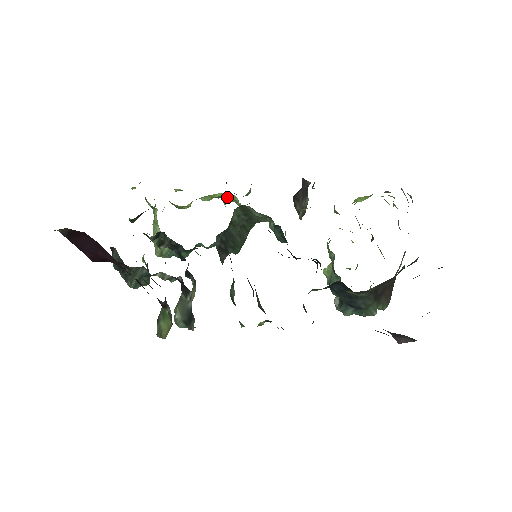
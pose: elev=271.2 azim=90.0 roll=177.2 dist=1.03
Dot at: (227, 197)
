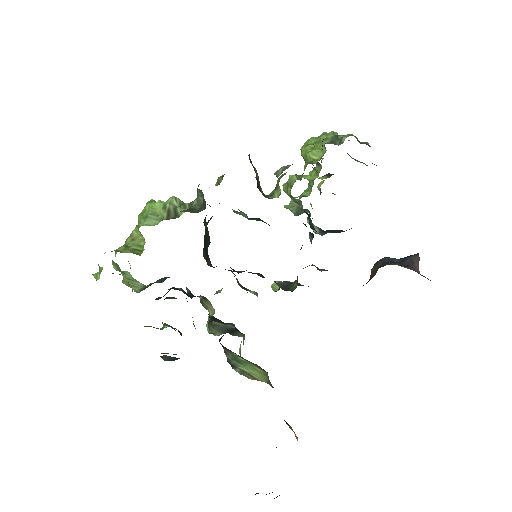
Dot at: (175, 209)
